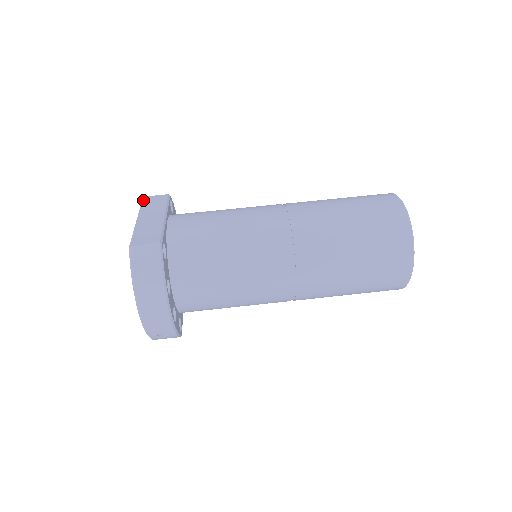
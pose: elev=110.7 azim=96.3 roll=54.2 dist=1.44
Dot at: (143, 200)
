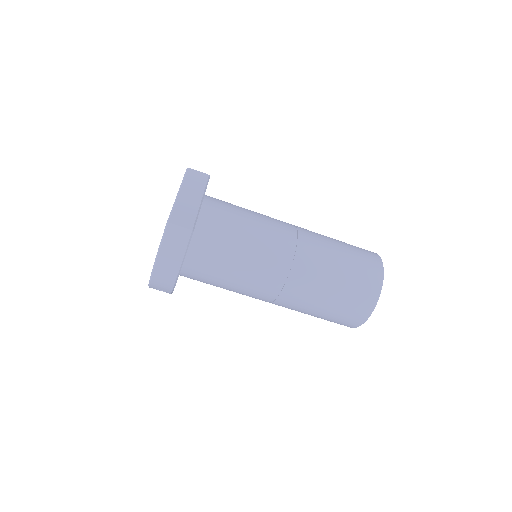
Dot at: (187, 172)
